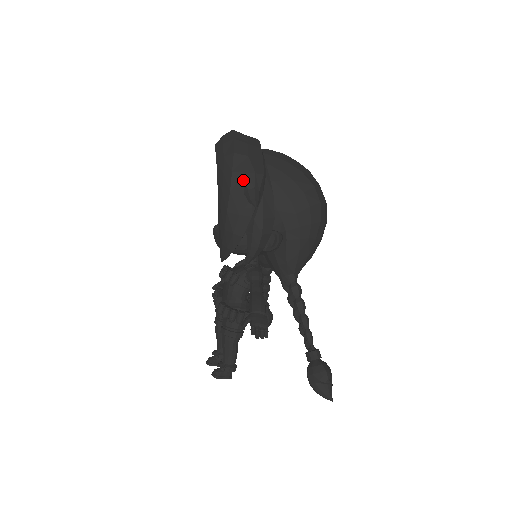
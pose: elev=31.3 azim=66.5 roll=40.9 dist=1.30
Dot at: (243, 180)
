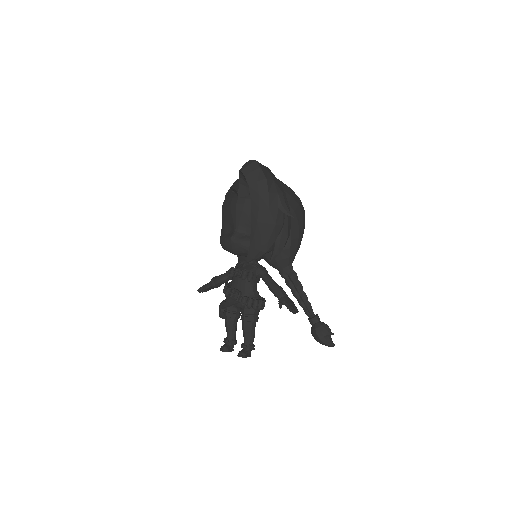
Dot at: (277, 198)
